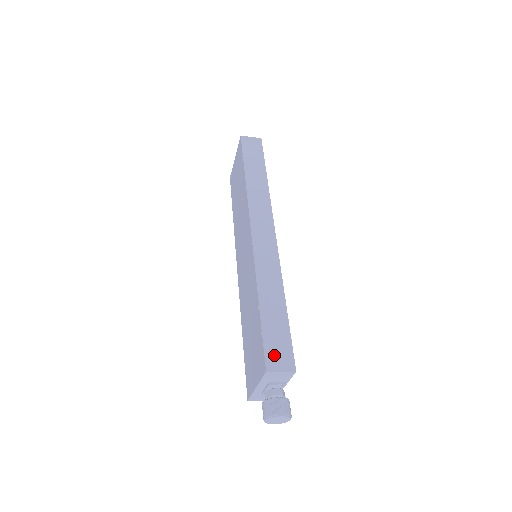
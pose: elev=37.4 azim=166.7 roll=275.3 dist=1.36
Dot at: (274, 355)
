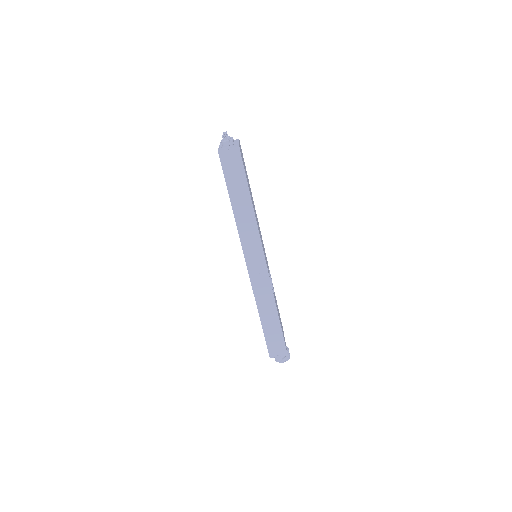
Dot at: (273, 349)
